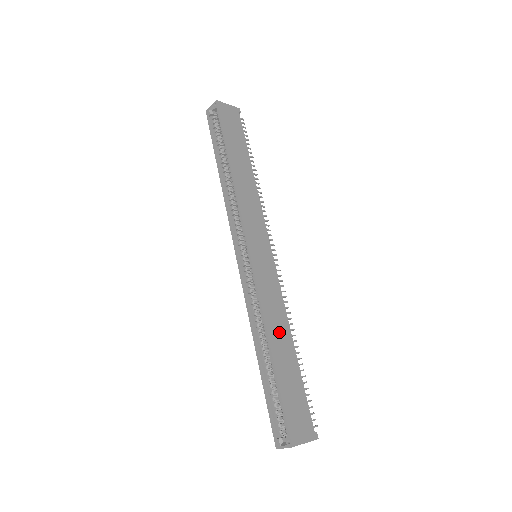
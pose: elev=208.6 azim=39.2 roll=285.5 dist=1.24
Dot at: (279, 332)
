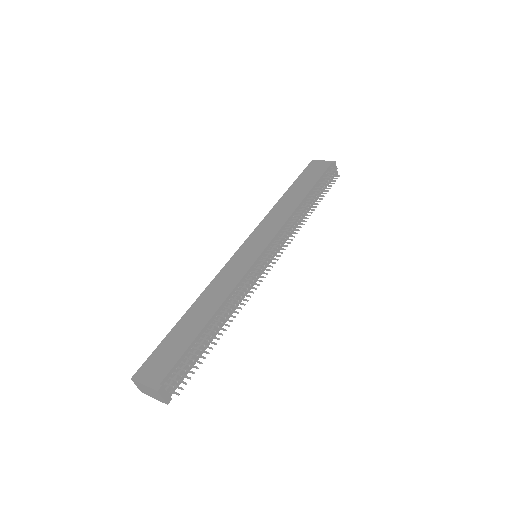
Dot at: (209, 302)
